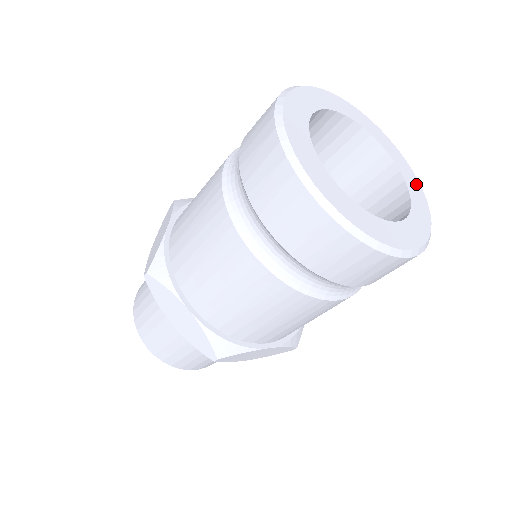
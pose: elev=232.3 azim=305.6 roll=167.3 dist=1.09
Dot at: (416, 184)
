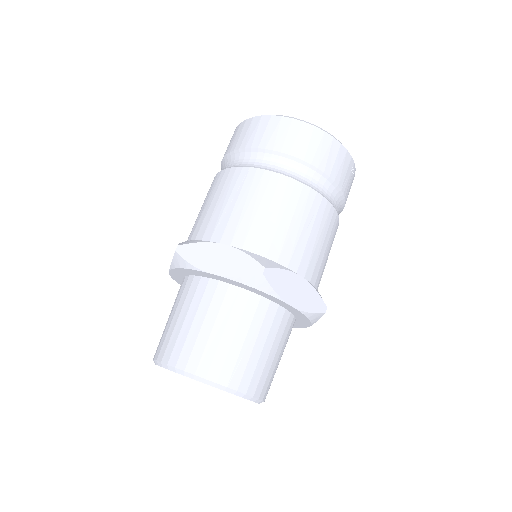
Dot at: occluded
